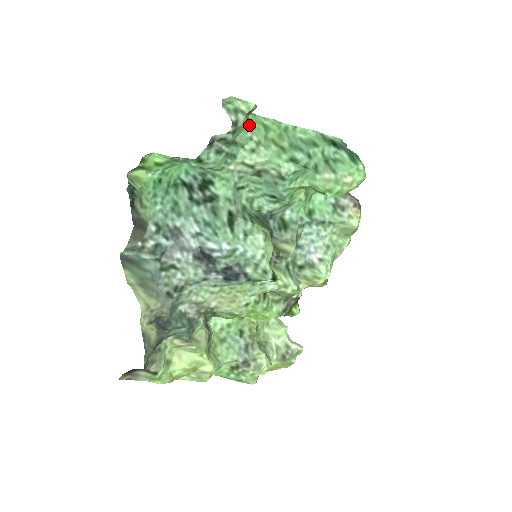
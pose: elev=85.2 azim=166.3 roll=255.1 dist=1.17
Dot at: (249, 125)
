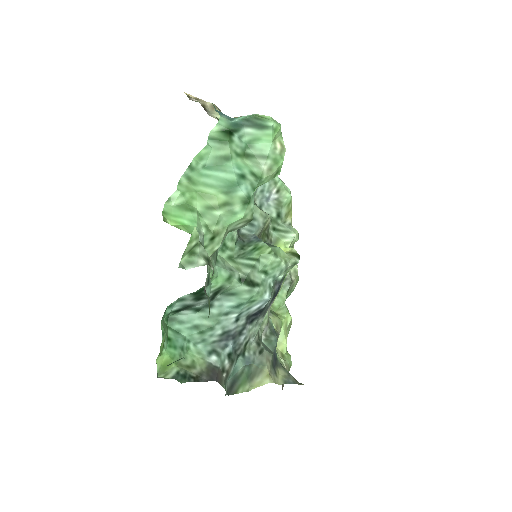
Dot at: occluded
